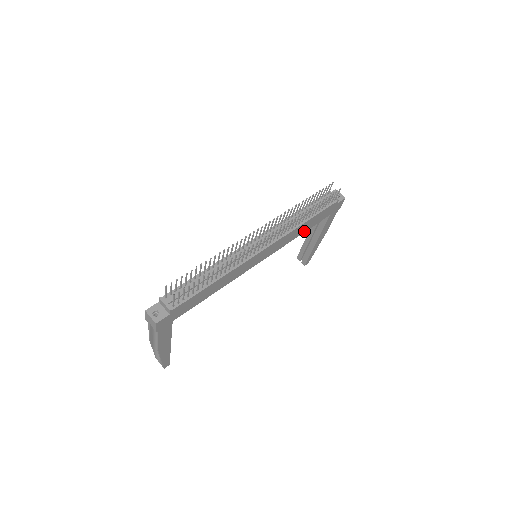
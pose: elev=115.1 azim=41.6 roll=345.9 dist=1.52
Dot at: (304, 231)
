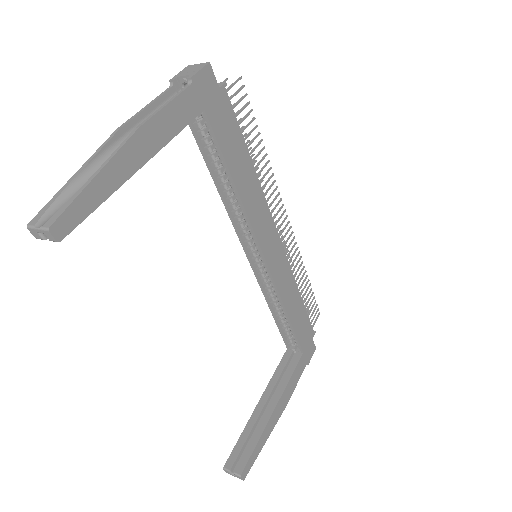
Dot at: (290, 316)
